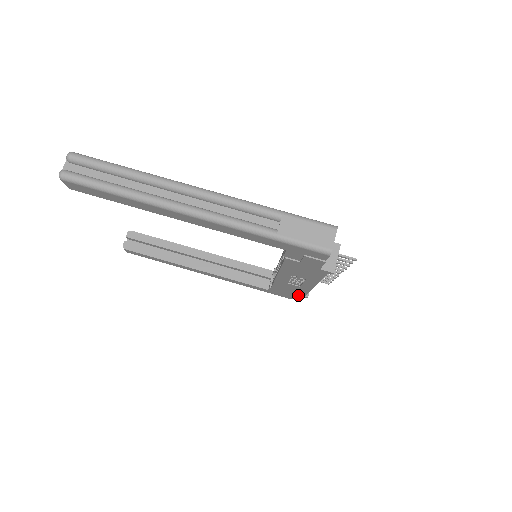
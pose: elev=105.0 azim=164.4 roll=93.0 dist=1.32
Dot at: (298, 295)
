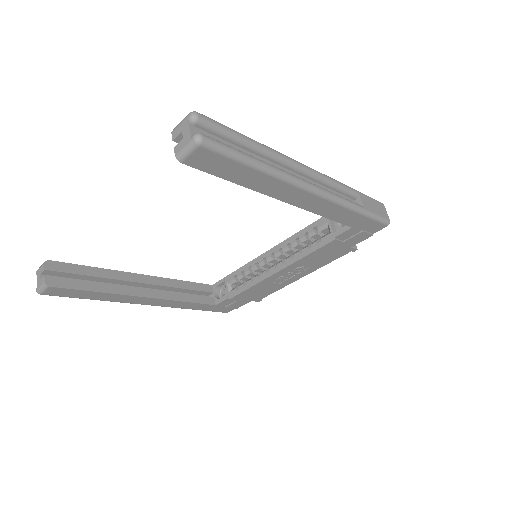
Dot at: (253, 300)
